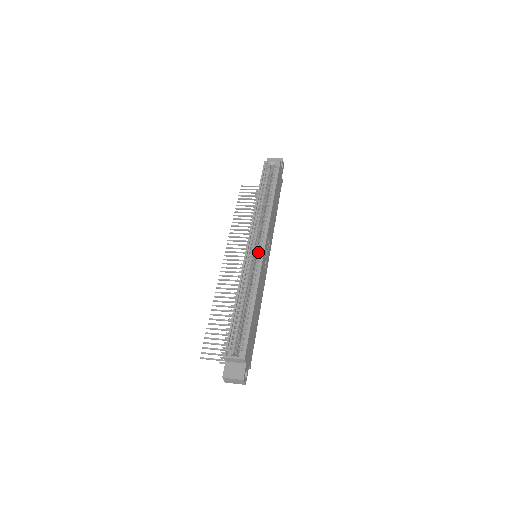
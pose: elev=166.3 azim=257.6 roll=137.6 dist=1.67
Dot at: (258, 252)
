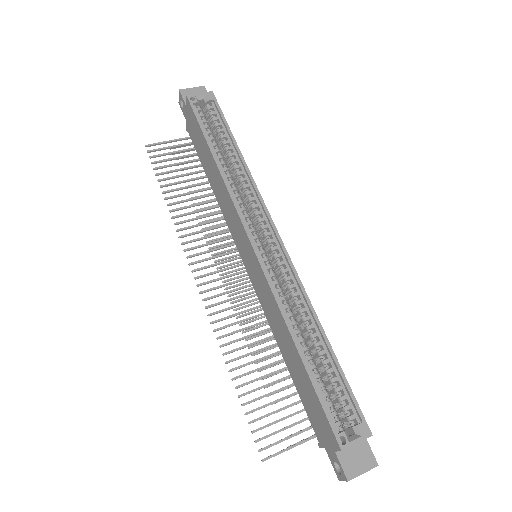
Dot at: (273, 250)
